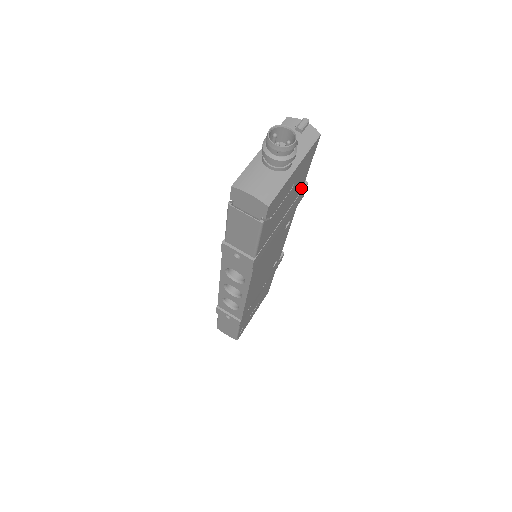
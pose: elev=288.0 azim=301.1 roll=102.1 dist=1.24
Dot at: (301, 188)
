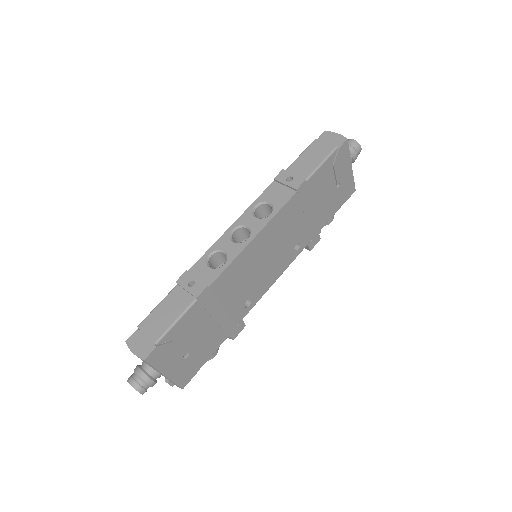
Dot at: (323, 224)
